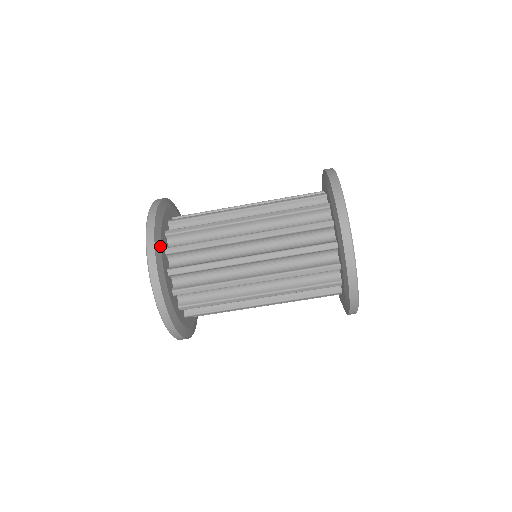
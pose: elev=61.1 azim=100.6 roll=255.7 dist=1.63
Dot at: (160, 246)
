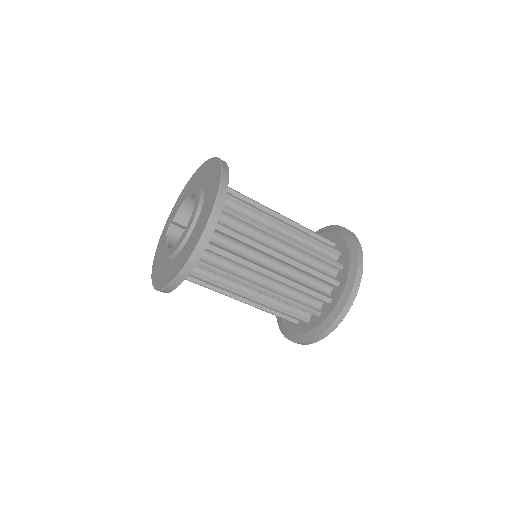
Dot at: occluded
